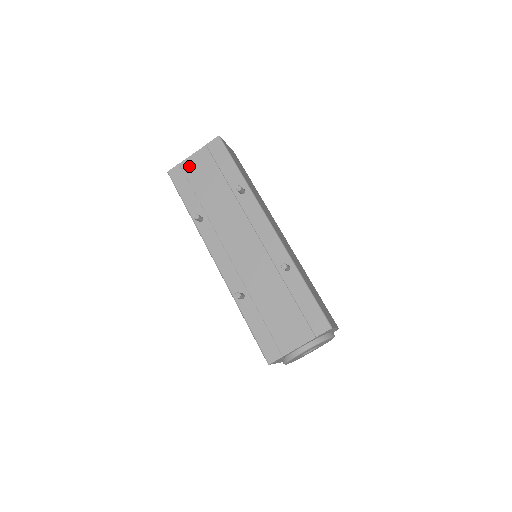
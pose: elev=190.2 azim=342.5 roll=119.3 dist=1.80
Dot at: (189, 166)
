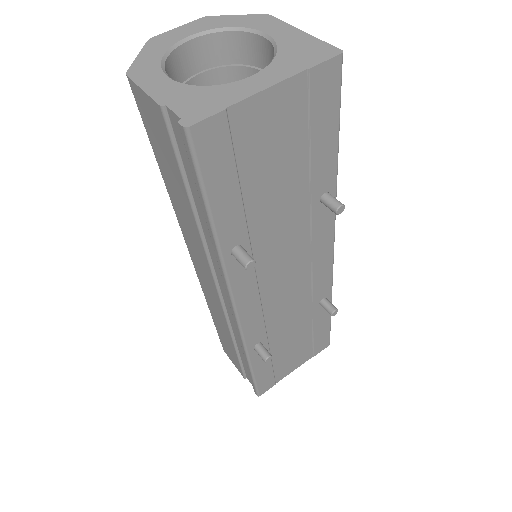
Dot at: (250, 122)
